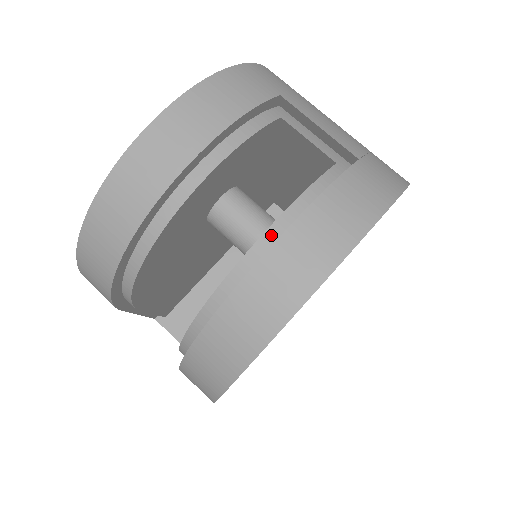
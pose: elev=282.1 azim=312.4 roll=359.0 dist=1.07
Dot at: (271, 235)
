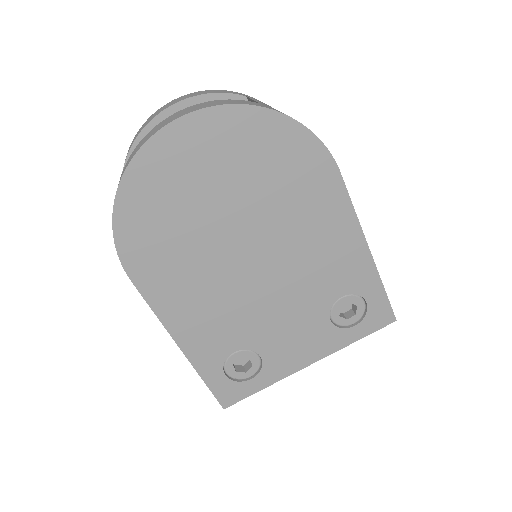
Dot at: occluded
